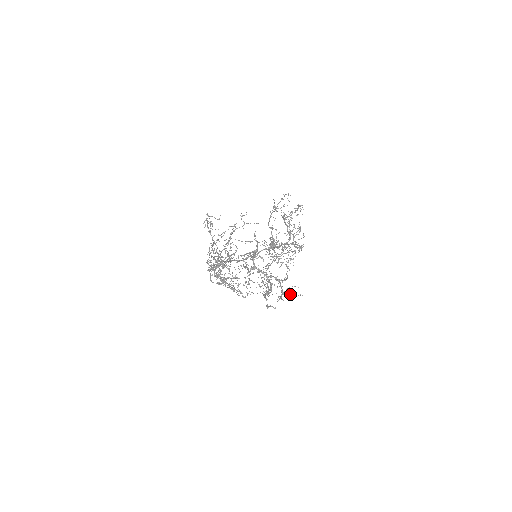
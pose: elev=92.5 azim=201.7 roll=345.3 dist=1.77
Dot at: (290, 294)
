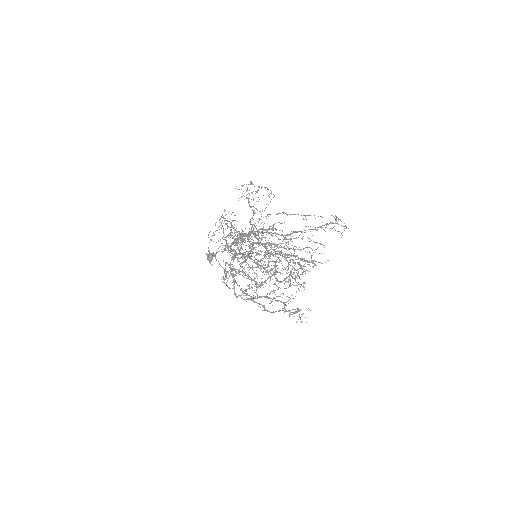
Dot at: (302, 314)
